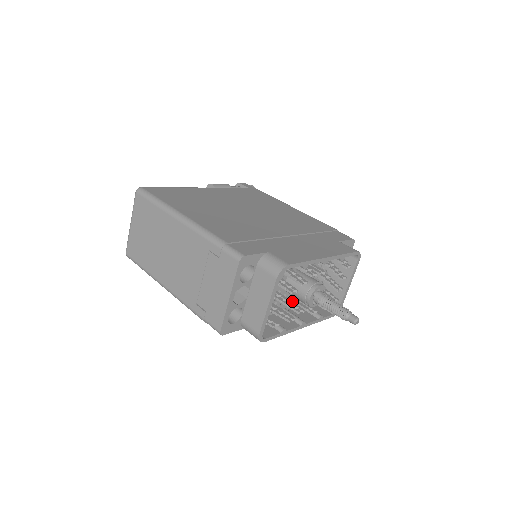
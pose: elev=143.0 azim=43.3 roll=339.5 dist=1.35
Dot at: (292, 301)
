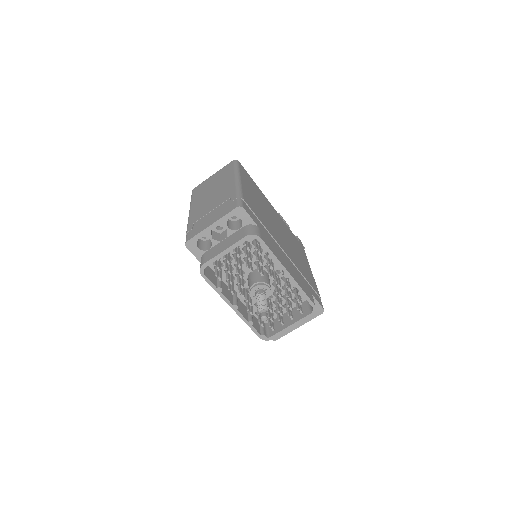
Dot at: (245, 291)
